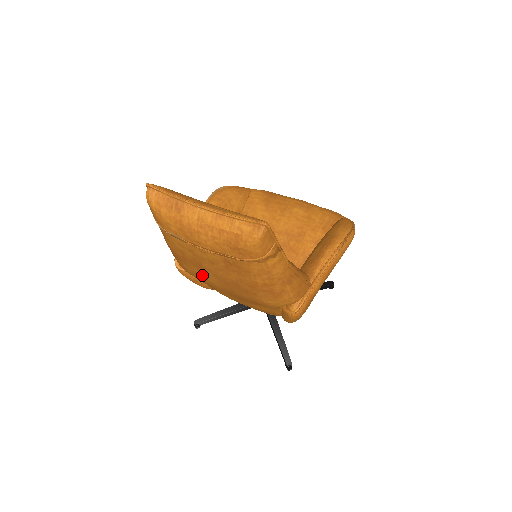
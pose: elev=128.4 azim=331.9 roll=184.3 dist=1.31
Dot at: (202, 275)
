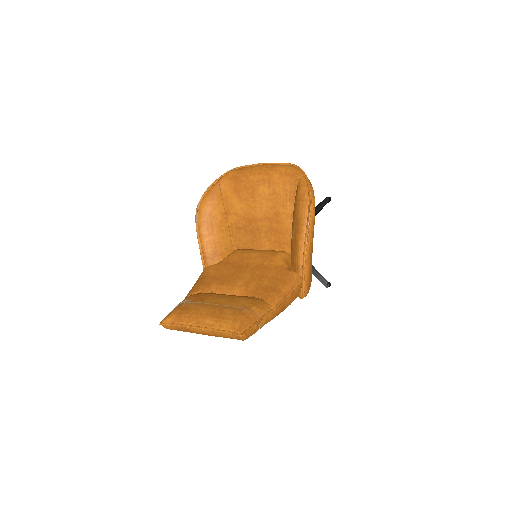
Dot at: occluded
